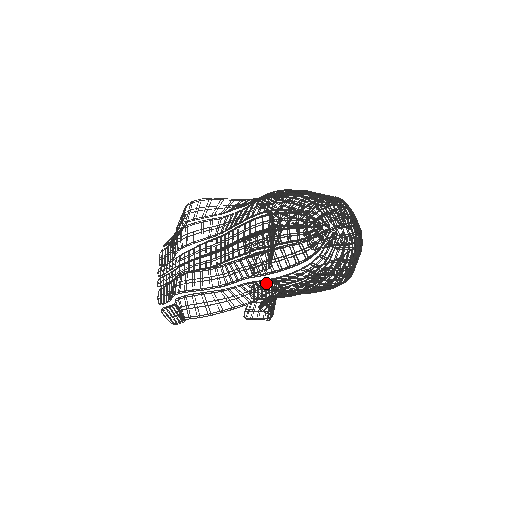
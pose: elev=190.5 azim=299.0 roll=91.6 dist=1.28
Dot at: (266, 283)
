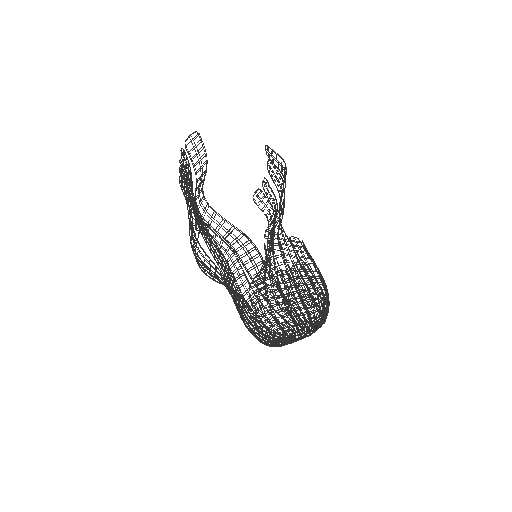
Dot at: occluded
